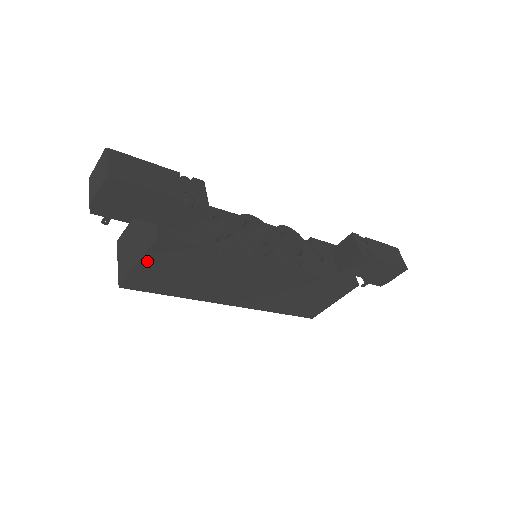
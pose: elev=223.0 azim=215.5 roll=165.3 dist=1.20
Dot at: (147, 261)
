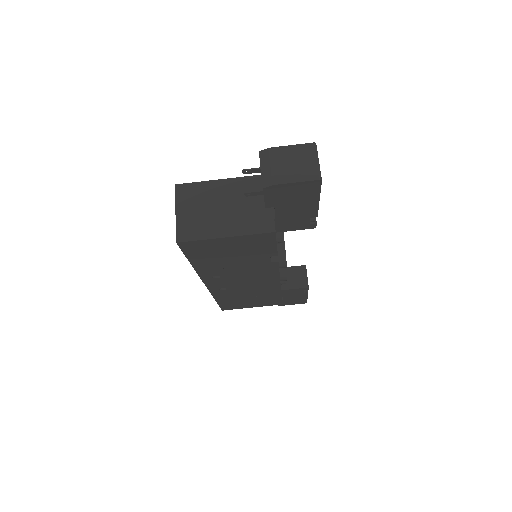
Dot at: (234, 239)
